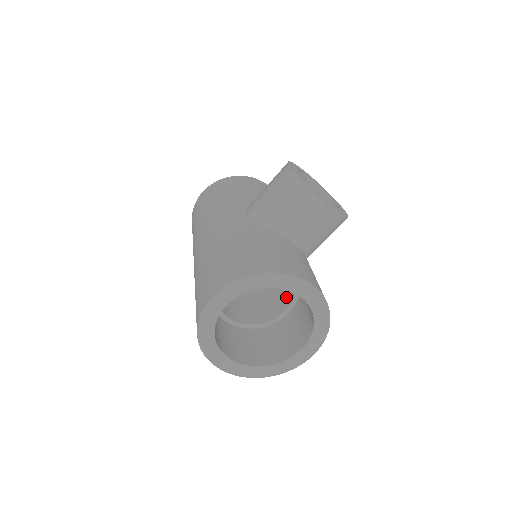
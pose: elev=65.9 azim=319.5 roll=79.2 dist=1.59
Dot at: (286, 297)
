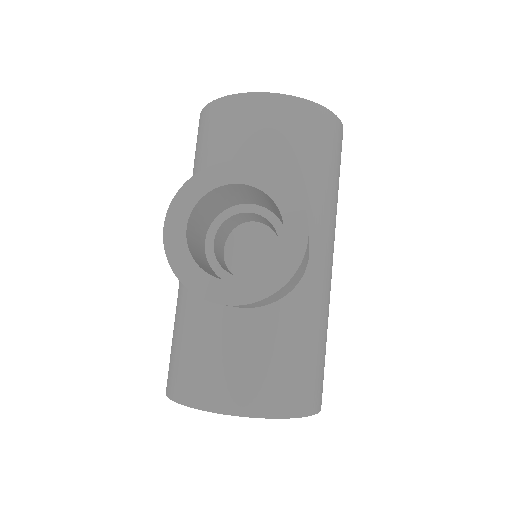
Dot at: occluded
